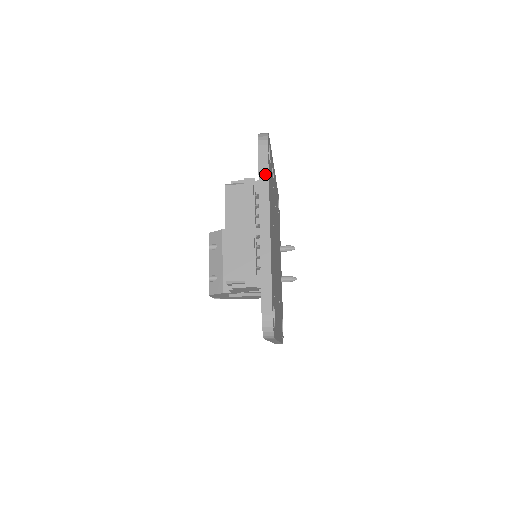
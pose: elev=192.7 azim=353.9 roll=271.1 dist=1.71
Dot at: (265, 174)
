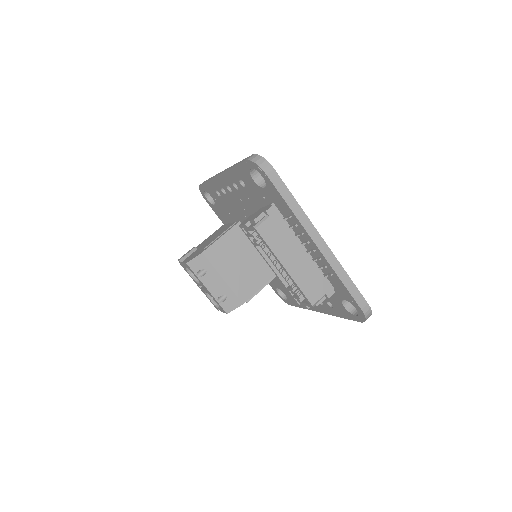
Dot at: (290, 198)
